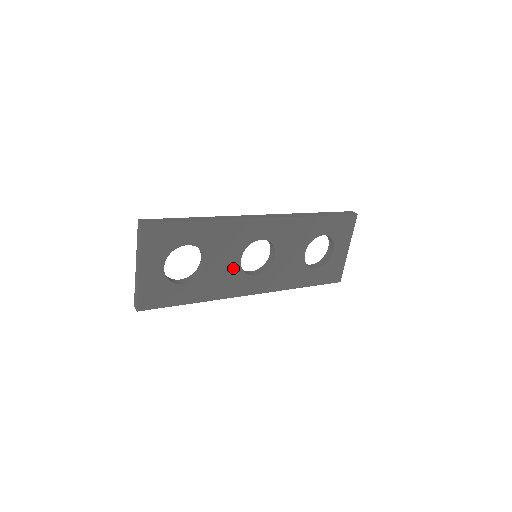
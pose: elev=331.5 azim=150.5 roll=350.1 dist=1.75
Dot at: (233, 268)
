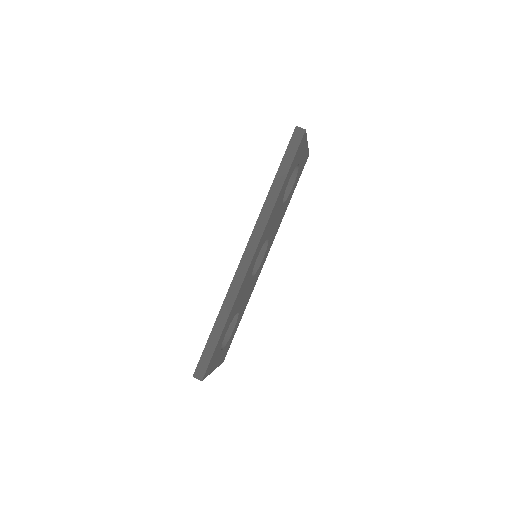
Dot at: (251, 283)
